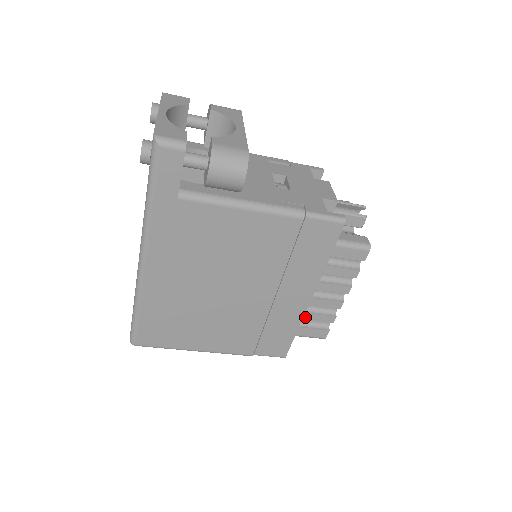
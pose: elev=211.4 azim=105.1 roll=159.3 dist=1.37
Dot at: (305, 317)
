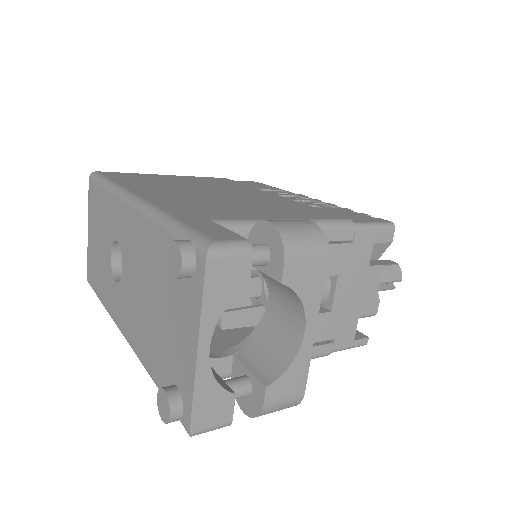
Dot at: occluded
